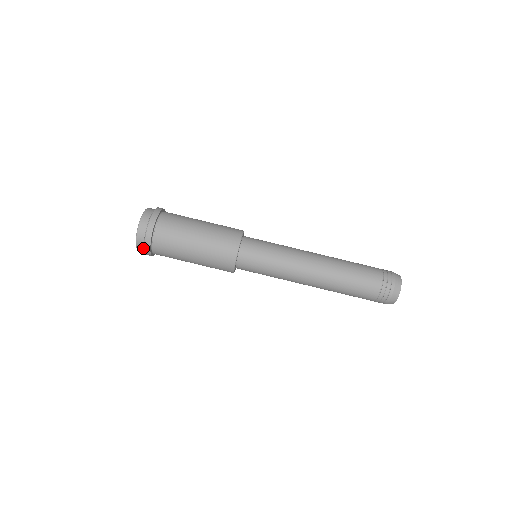
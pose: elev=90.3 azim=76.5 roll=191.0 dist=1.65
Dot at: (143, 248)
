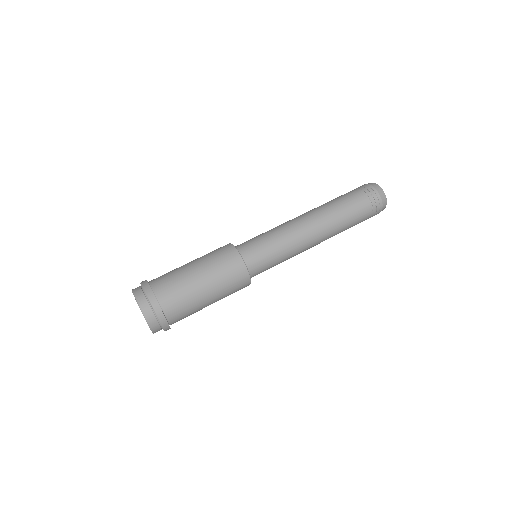
Dot at: (151, 312)
